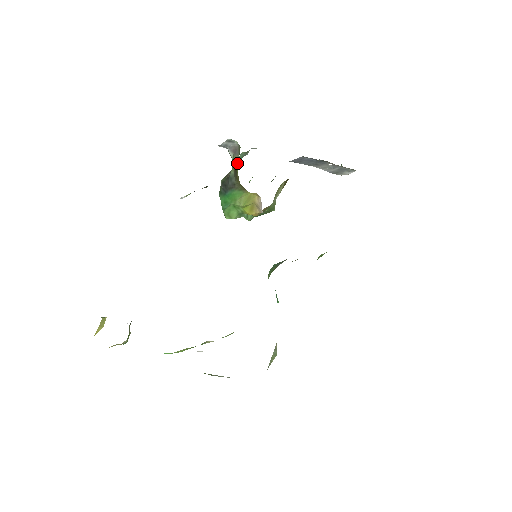
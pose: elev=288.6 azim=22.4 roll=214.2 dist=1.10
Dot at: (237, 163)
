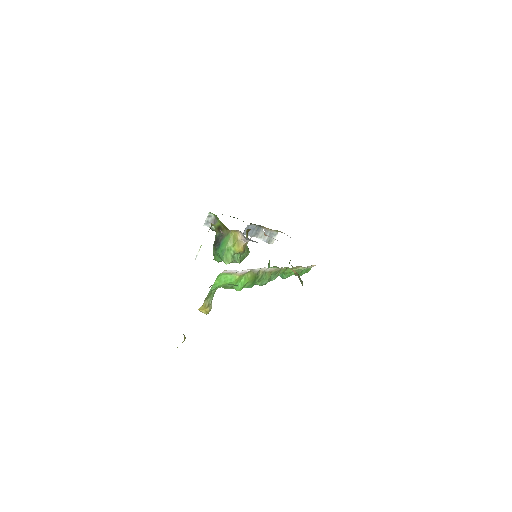
Dot at: (218, 223)
